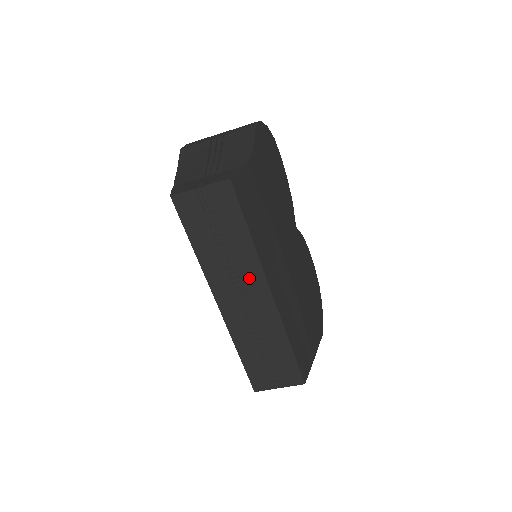
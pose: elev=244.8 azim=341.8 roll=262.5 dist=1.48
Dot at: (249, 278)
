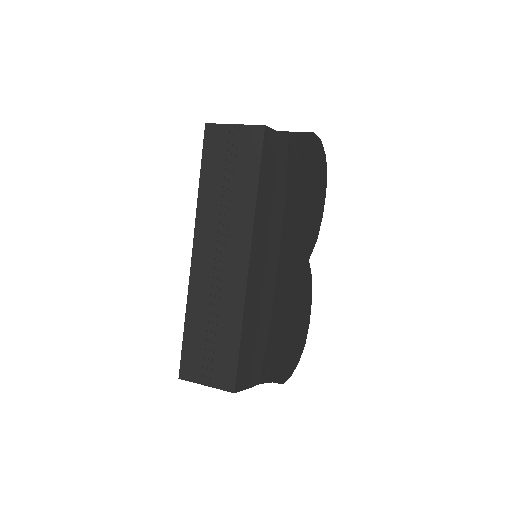
Dot at: (235, 236)
